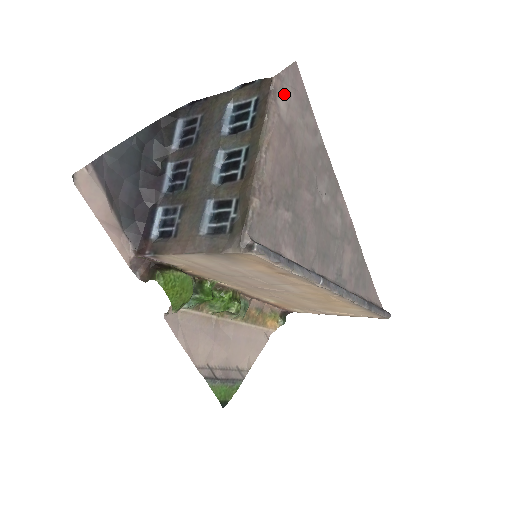
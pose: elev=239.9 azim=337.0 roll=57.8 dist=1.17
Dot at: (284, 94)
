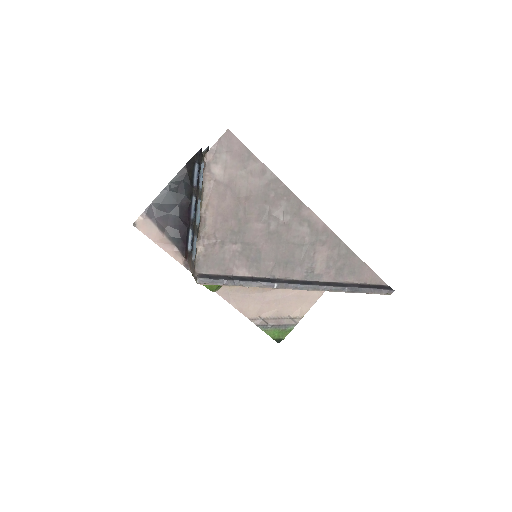
Dot at: (219, 162)
